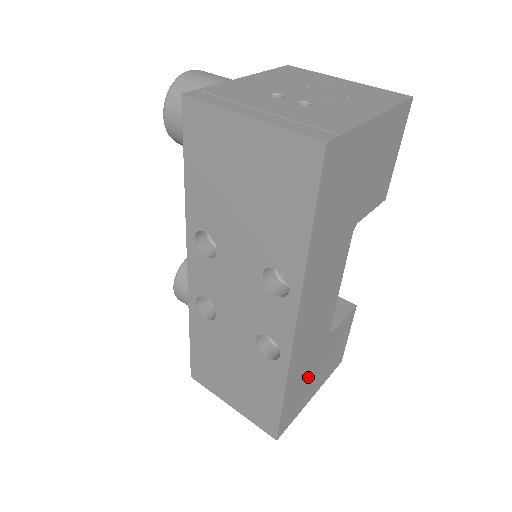
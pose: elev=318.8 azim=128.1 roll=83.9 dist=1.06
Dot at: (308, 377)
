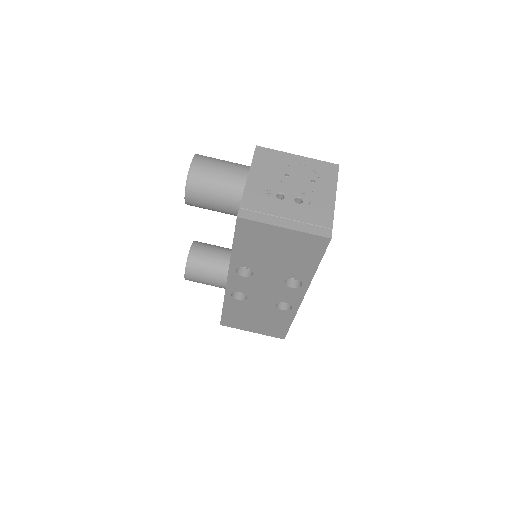
Dot at: occluded
